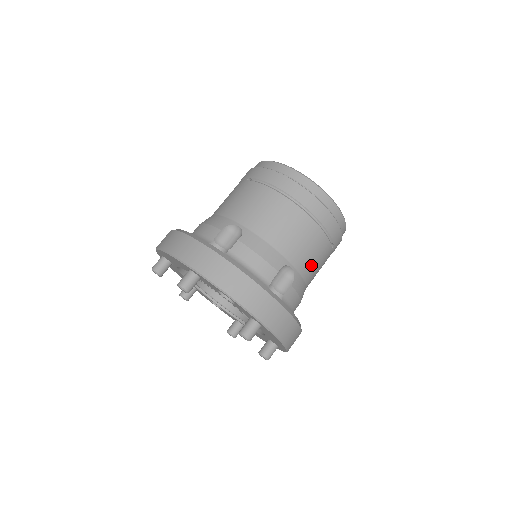
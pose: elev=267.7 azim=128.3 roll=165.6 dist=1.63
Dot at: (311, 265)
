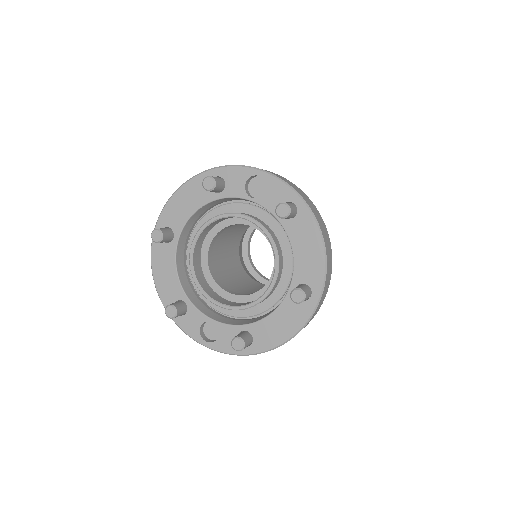
Dot at: occluded
